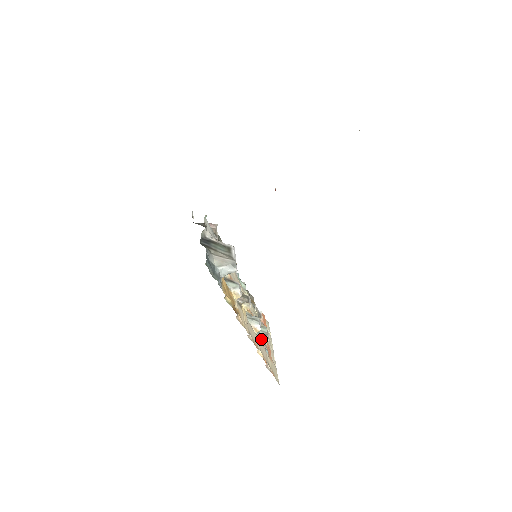
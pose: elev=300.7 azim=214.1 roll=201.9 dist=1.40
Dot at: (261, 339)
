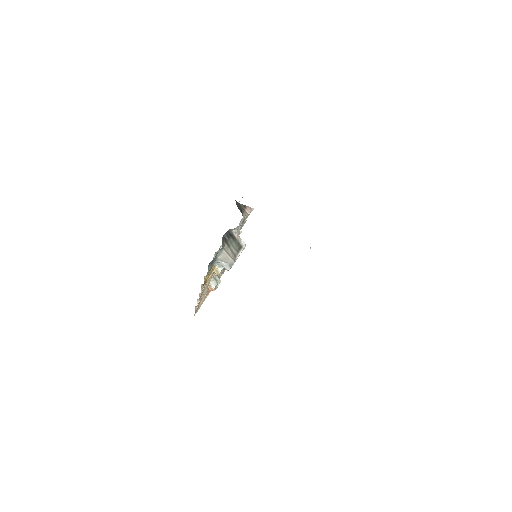
Dot at: (209, 288)
